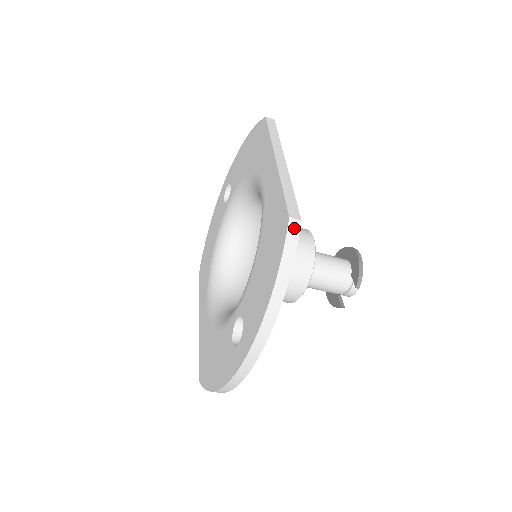
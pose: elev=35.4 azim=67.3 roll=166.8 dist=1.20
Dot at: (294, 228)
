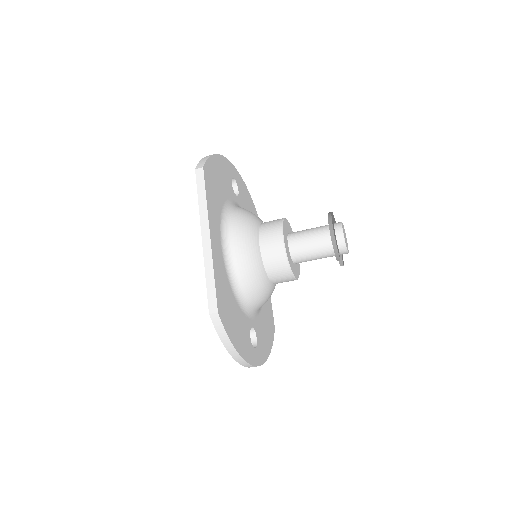
Dot at: (216, 319)
